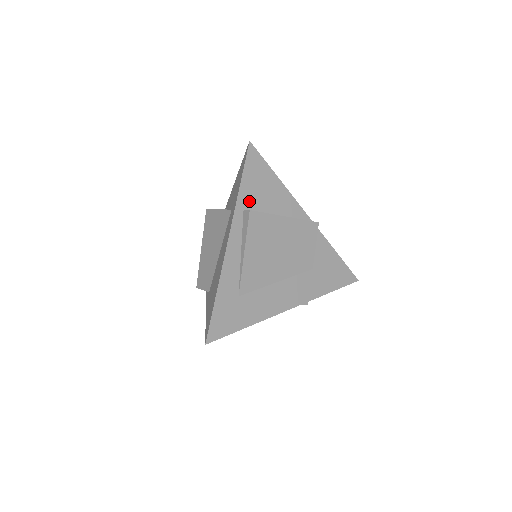
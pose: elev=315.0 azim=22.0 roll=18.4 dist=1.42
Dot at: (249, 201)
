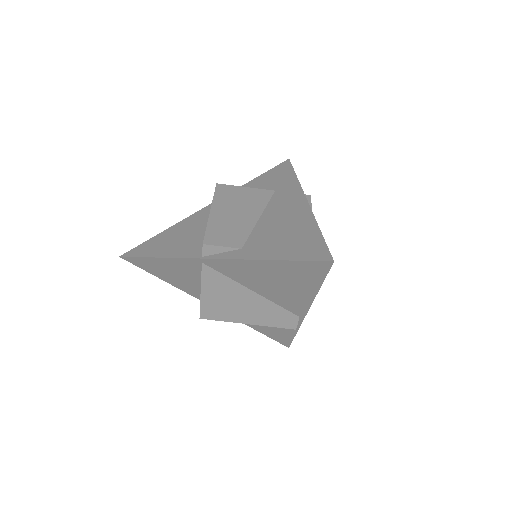
Dot at: occluded
